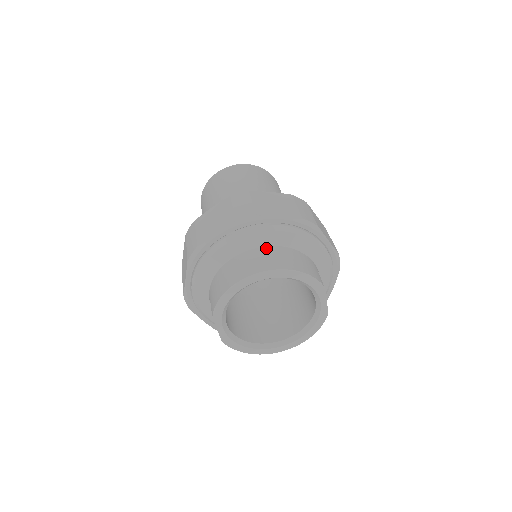
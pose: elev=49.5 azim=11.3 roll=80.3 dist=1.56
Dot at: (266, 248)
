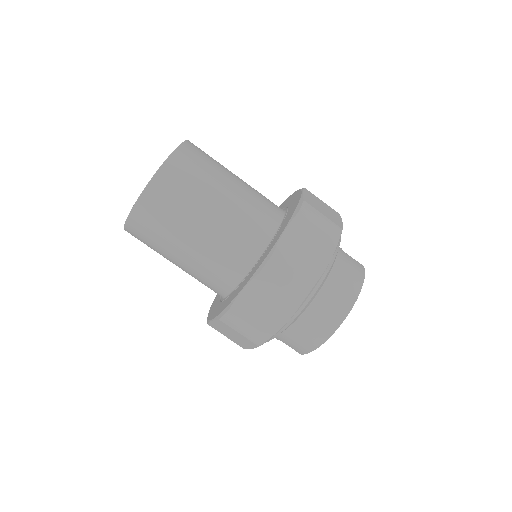
Dot at: (324, 290)
